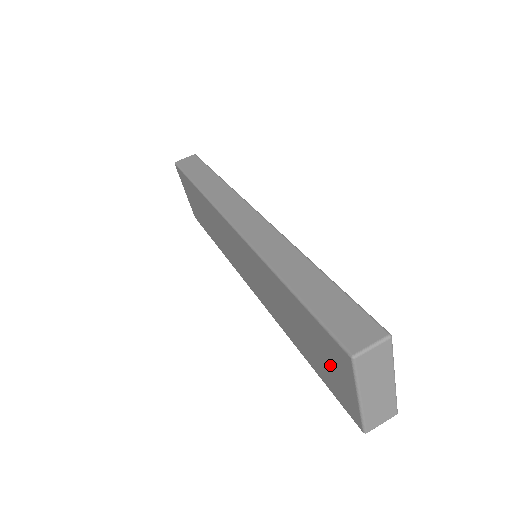
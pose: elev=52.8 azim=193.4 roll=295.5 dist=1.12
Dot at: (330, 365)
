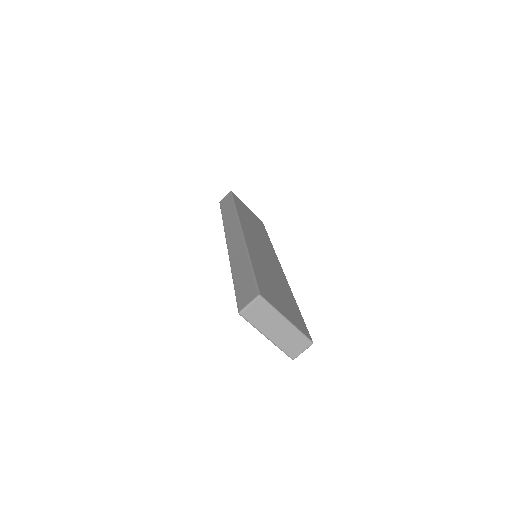
Dot at: occluded
